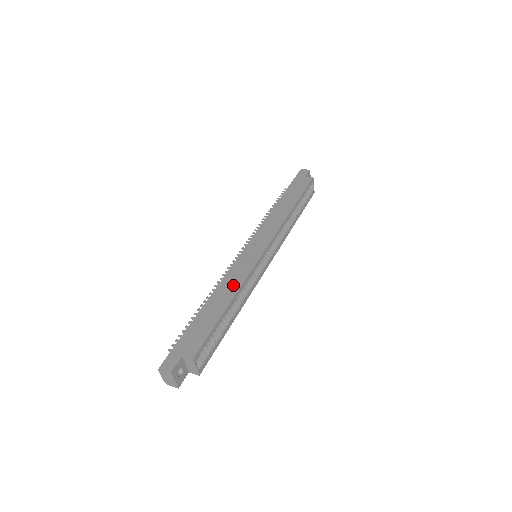
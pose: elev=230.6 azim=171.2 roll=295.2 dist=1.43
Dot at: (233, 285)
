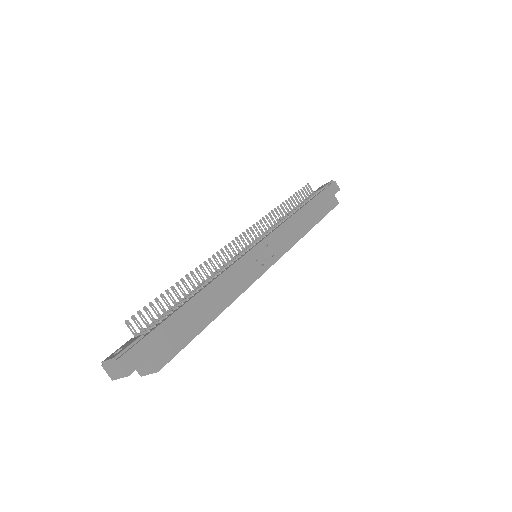
Dot at: (231, 291)
